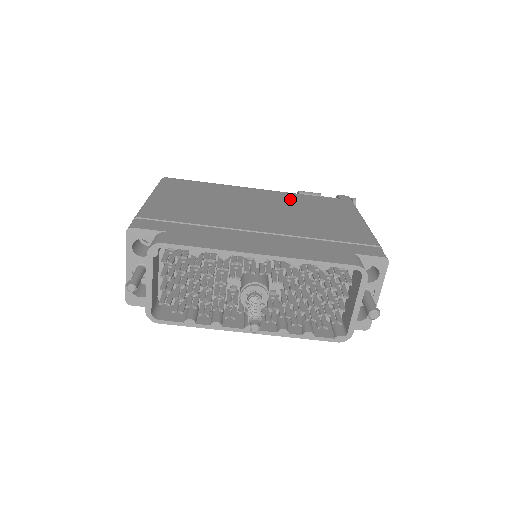
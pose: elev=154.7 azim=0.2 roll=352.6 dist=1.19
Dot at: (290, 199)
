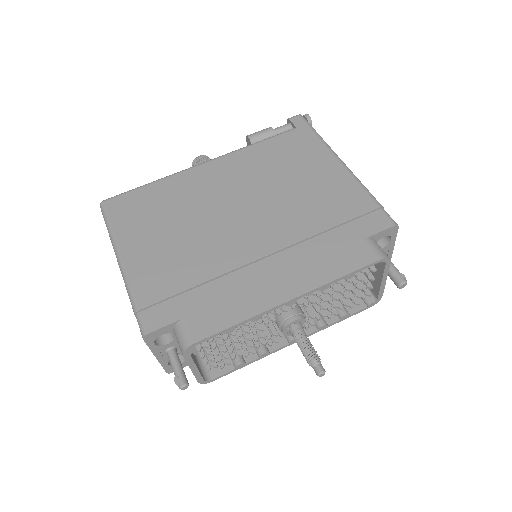
Dot at: (252, 164)
